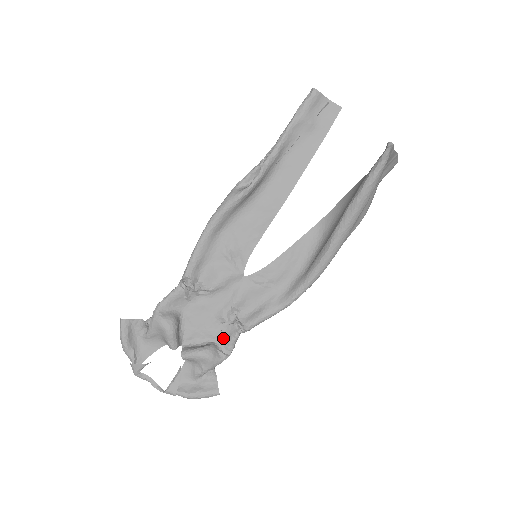
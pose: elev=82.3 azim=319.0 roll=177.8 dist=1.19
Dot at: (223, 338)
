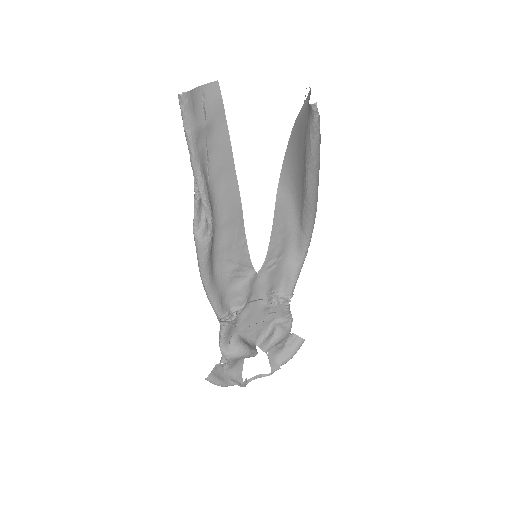
Dot at: (278, 315)
